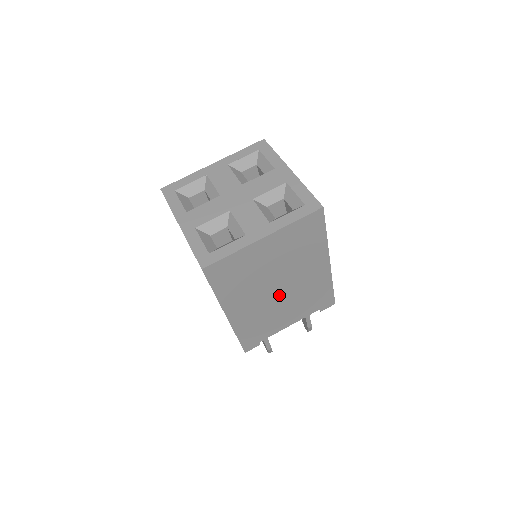
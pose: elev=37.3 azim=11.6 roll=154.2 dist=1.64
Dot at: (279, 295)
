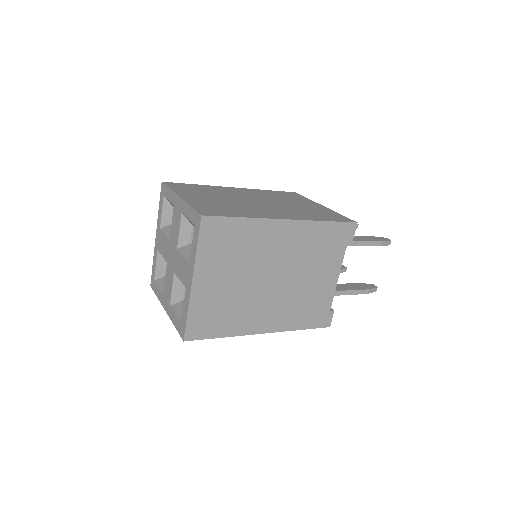
Dot at: (283, 280)
